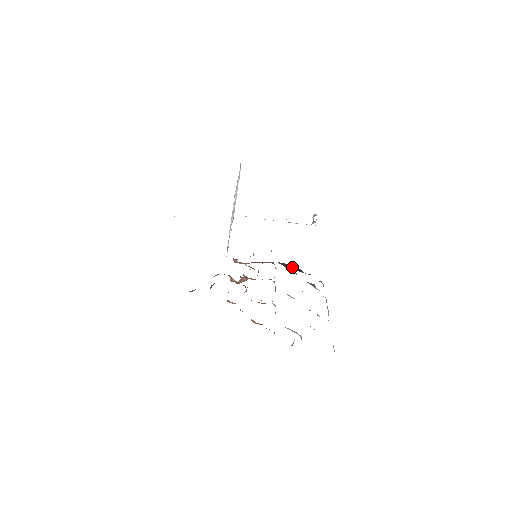
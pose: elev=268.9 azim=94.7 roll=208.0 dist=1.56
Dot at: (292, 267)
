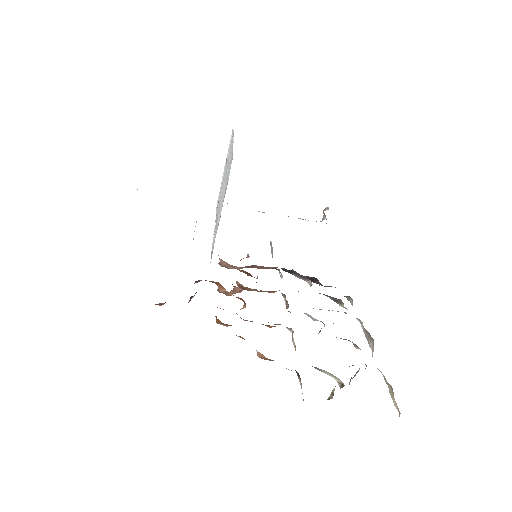
Dot at: occluded
